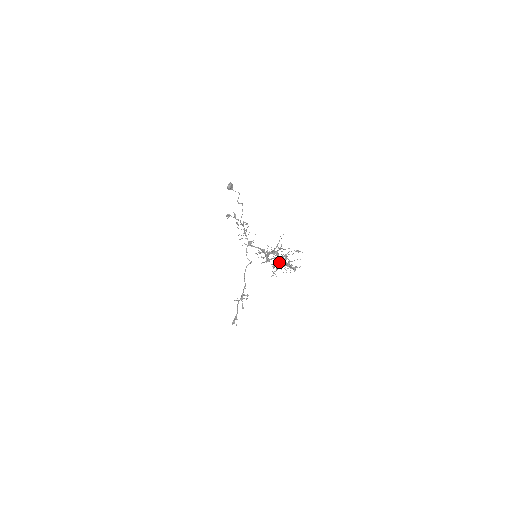
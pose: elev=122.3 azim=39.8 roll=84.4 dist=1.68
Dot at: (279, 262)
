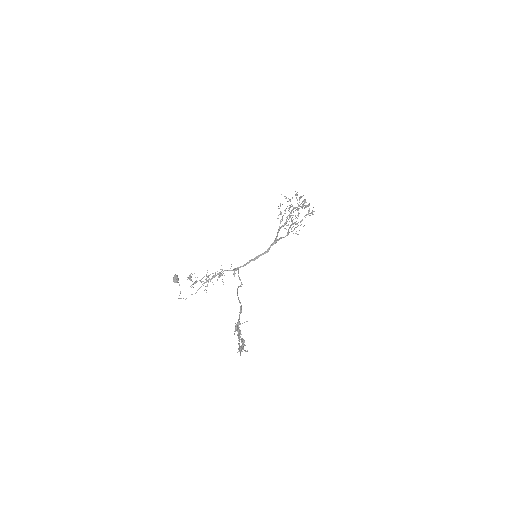
Dot at: (294, 223)
